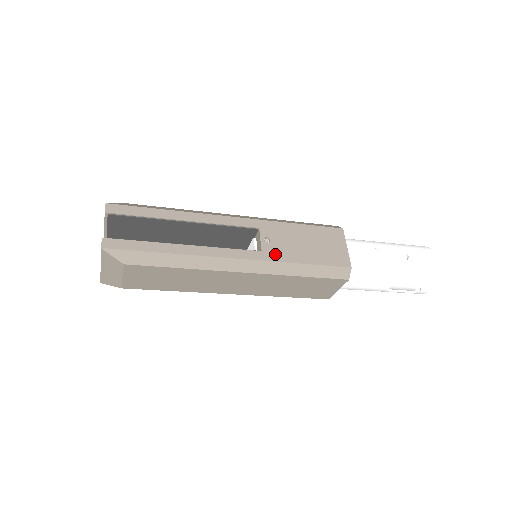
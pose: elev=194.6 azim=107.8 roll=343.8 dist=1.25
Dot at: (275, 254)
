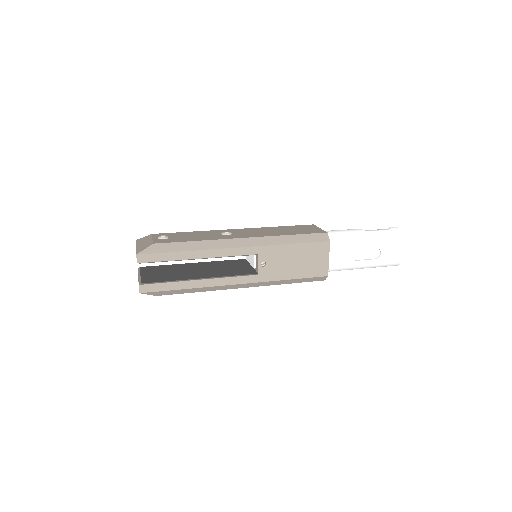
Dot at: (269, 275)
